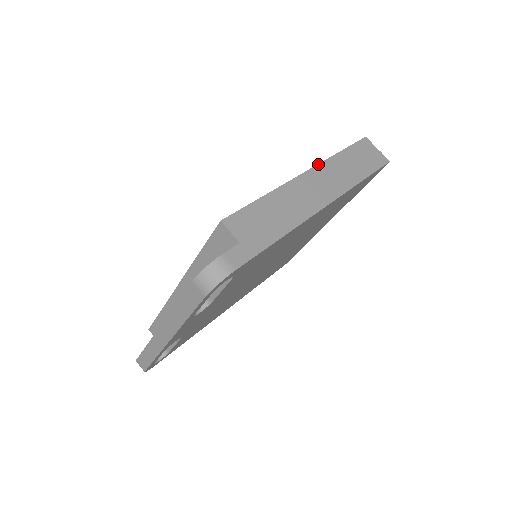
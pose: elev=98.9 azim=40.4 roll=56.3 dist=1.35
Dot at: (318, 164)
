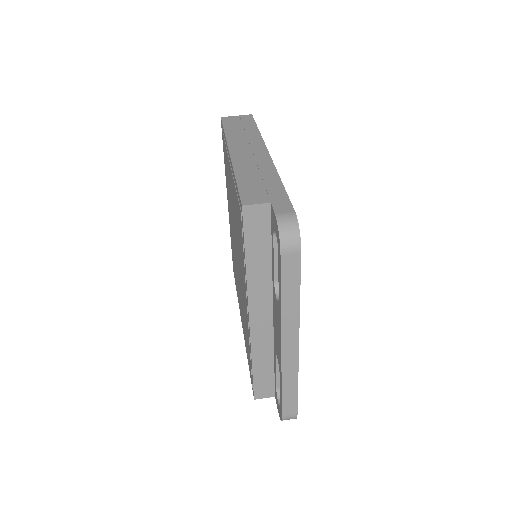
Dot at: (227, 145)
